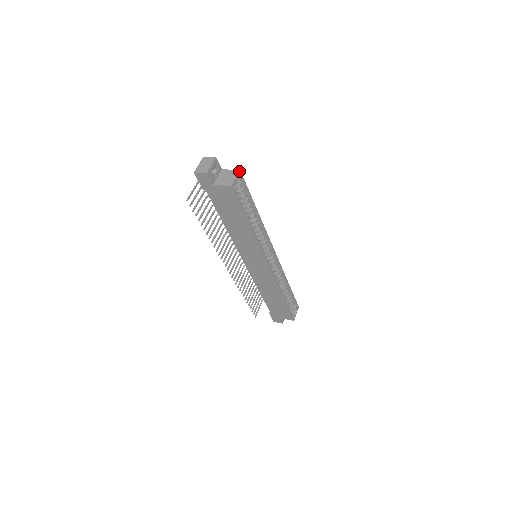
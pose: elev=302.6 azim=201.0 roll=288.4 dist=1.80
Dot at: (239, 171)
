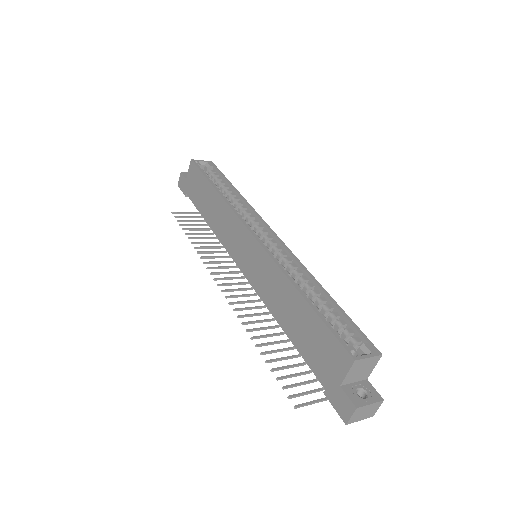
Dot at: (210, 161)
